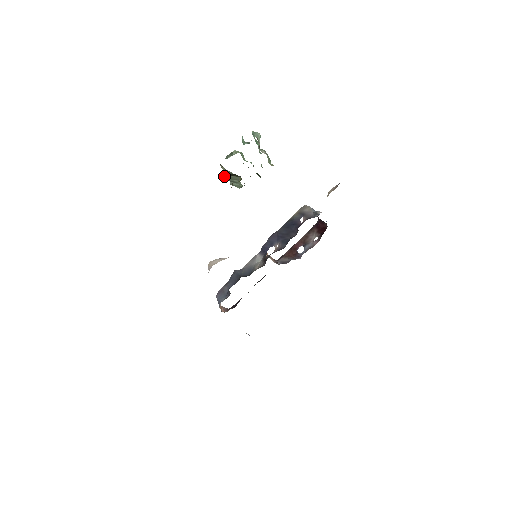
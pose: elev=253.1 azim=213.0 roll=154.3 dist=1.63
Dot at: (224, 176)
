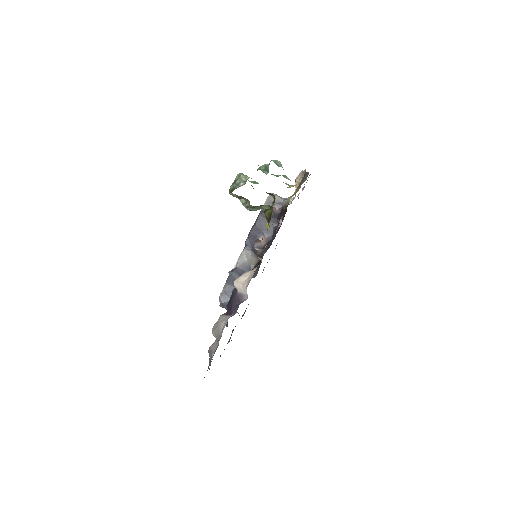
Dot at: (247, 206)
